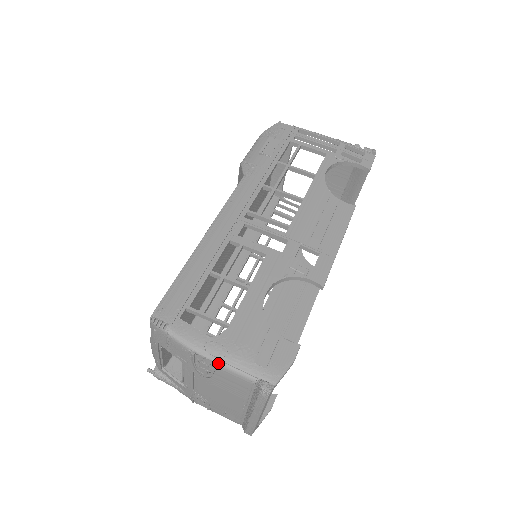
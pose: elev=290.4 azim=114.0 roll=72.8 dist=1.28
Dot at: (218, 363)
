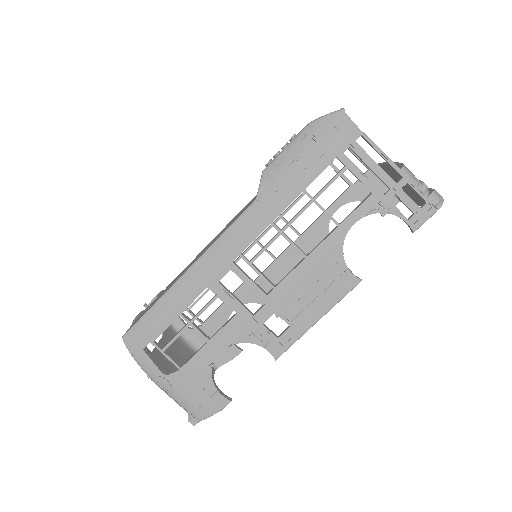
Dot at: (164, 391)
